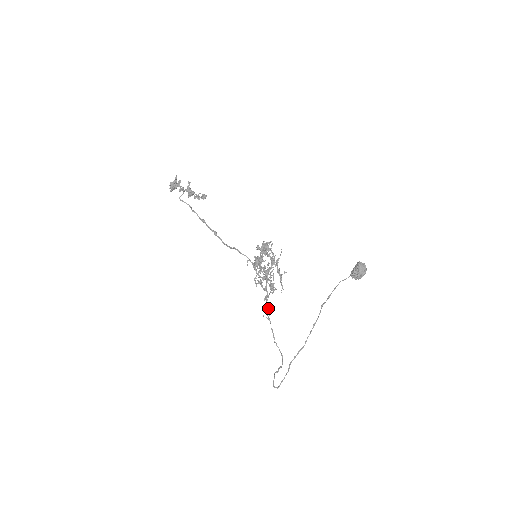
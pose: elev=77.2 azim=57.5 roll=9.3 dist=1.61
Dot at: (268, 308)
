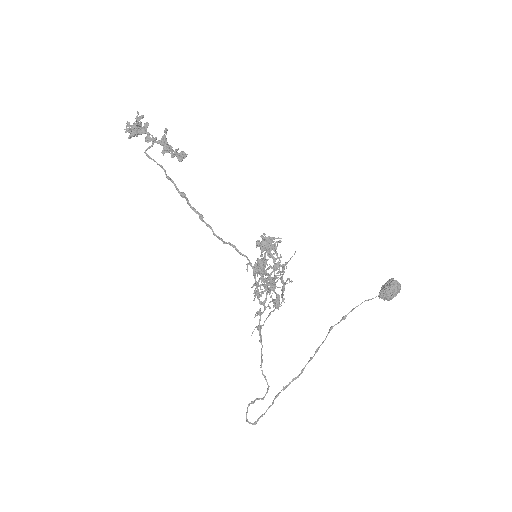
Dot at: (261, 327)
